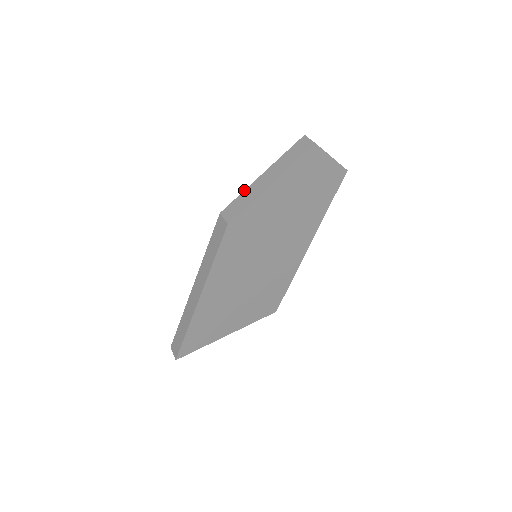
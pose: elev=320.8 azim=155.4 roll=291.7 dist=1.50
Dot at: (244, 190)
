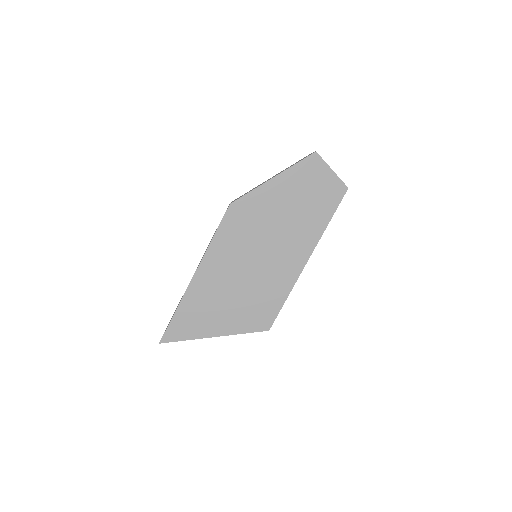
Dot at: occluded
